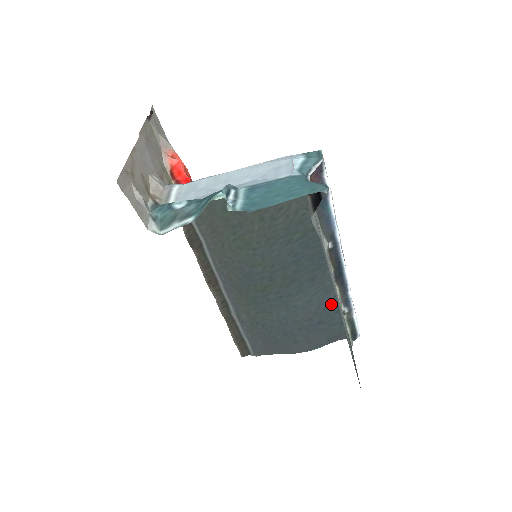
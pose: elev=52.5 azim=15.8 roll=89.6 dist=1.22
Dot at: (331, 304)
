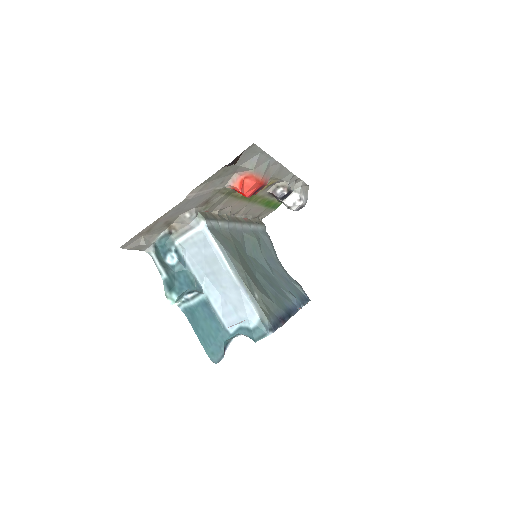
Dot at: (293, 293)
